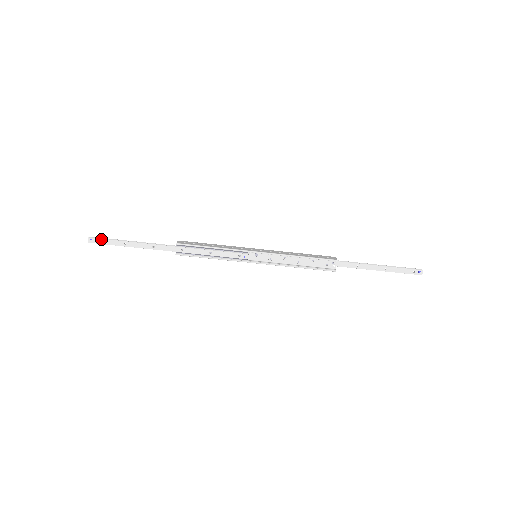
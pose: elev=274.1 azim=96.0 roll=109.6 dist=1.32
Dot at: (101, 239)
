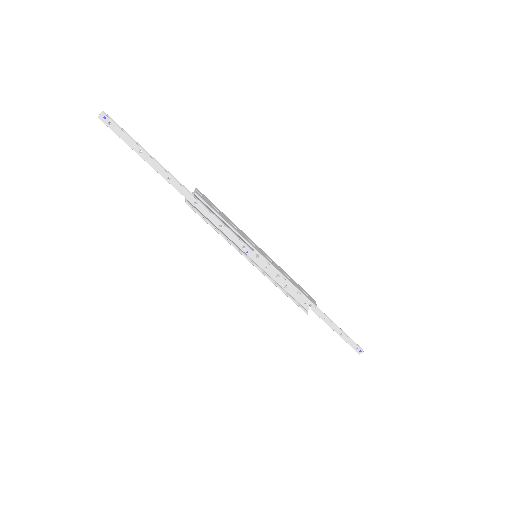
Dot at: (117, 126)
